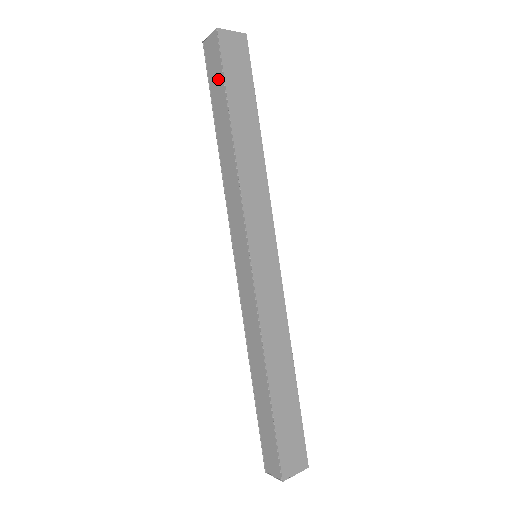
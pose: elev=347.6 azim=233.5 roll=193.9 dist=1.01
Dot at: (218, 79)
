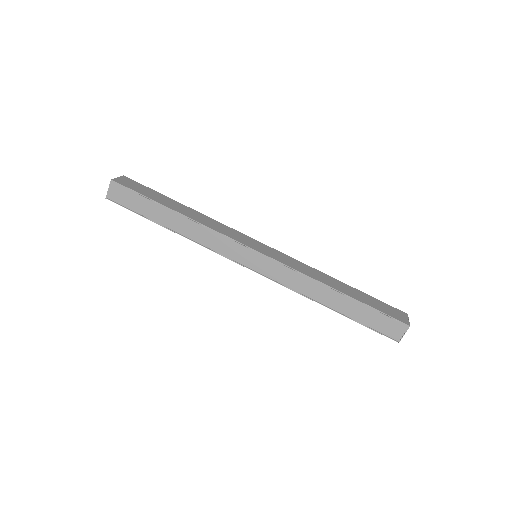
Dot at: (138, 201)
